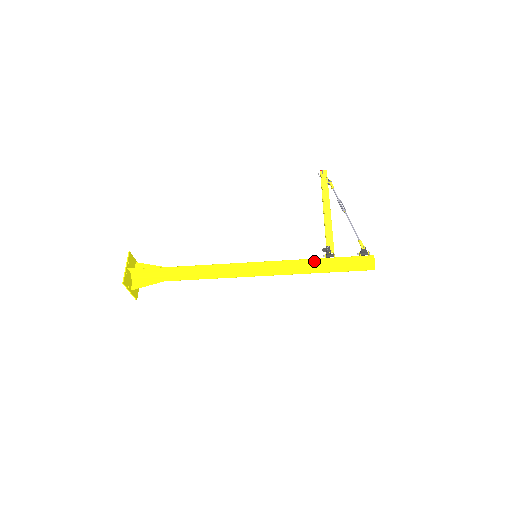
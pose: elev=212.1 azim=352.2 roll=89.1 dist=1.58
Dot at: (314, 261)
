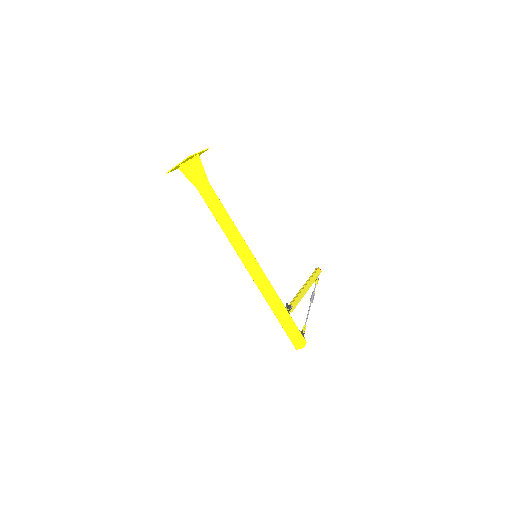
Dot at: (281, 303)
